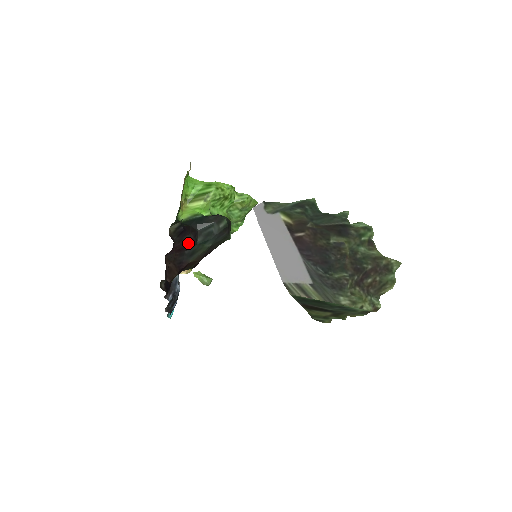
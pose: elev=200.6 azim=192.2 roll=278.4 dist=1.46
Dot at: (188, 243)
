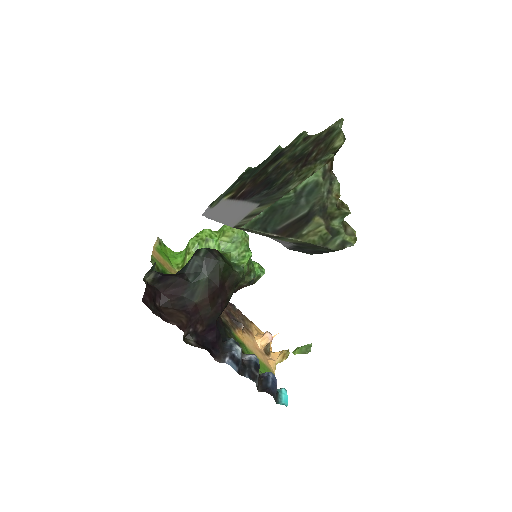
Dot at: (178, 286)
